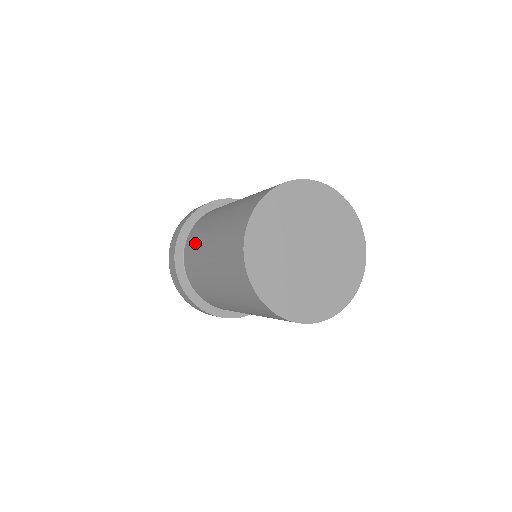
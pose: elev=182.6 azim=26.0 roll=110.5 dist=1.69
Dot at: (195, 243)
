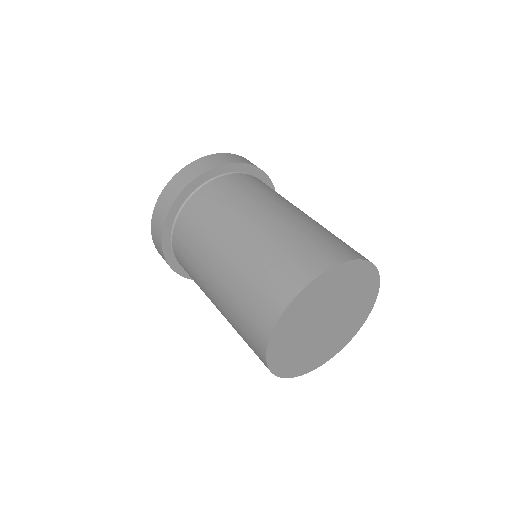
Dot at: occluded
